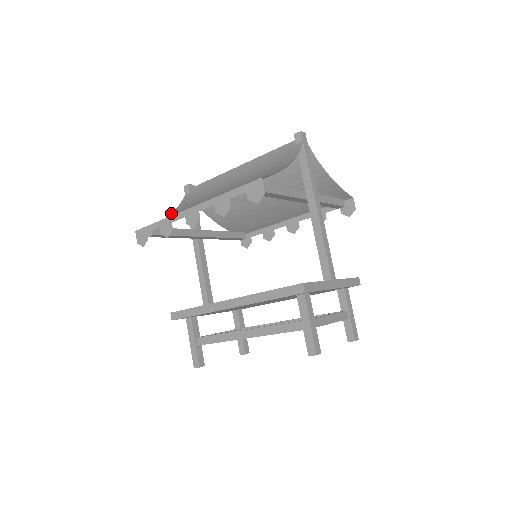
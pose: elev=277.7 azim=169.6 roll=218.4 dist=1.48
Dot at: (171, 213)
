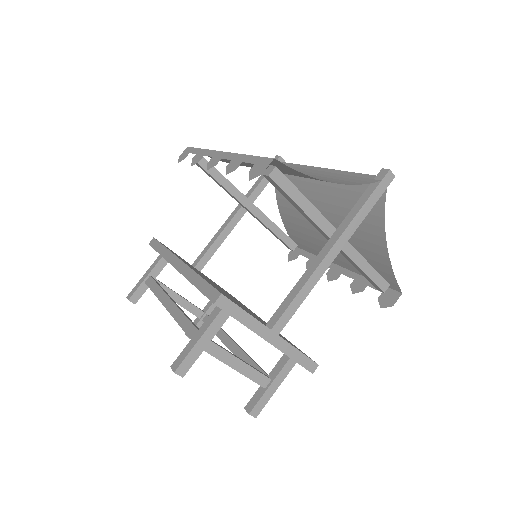
Dot at: occluded
